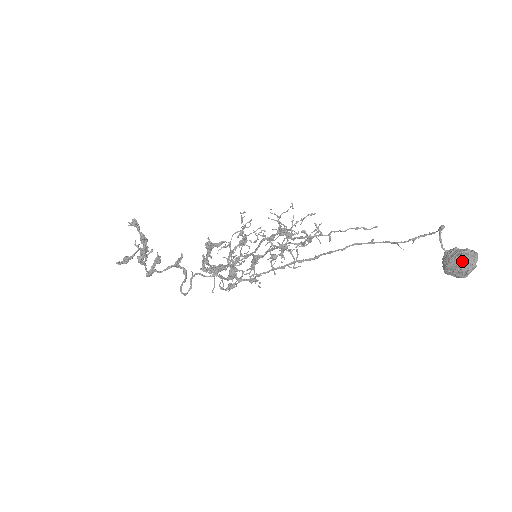
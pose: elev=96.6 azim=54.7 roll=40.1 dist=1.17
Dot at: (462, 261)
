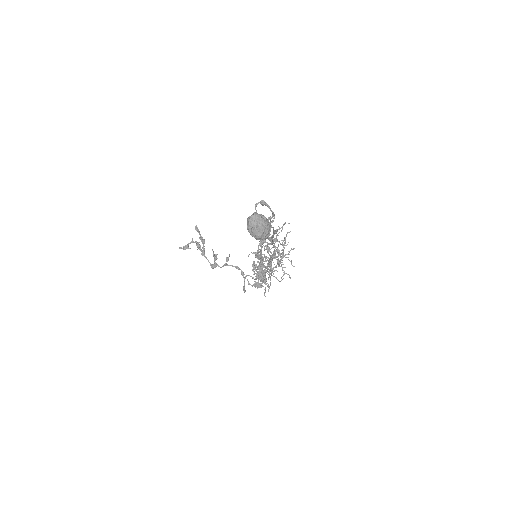
Dot at: (247, 221)
